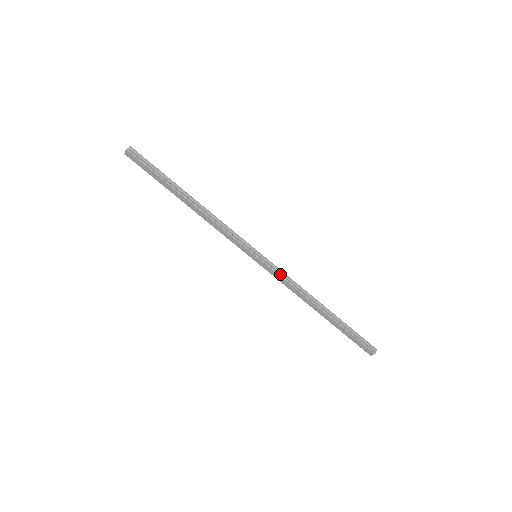
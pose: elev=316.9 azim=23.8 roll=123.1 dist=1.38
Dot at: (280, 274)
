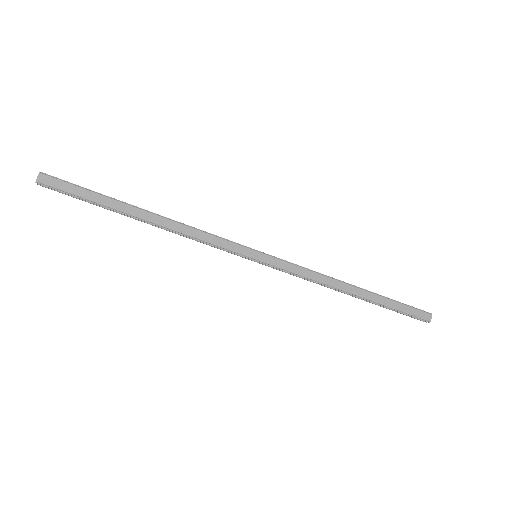
Dot at: (293, 263)
